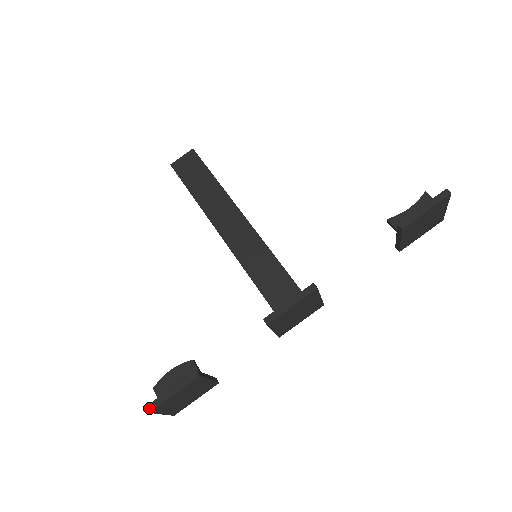
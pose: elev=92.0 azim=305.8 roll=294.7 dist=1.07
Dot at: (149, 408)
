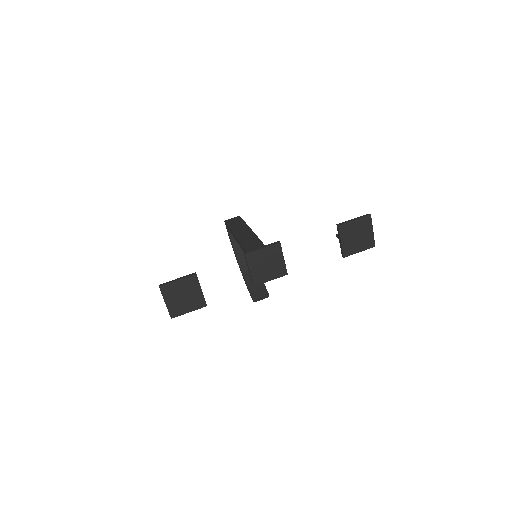
Dot at: (160, 285)
